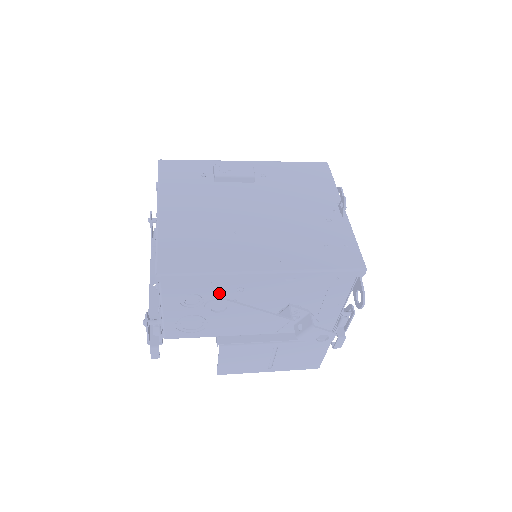
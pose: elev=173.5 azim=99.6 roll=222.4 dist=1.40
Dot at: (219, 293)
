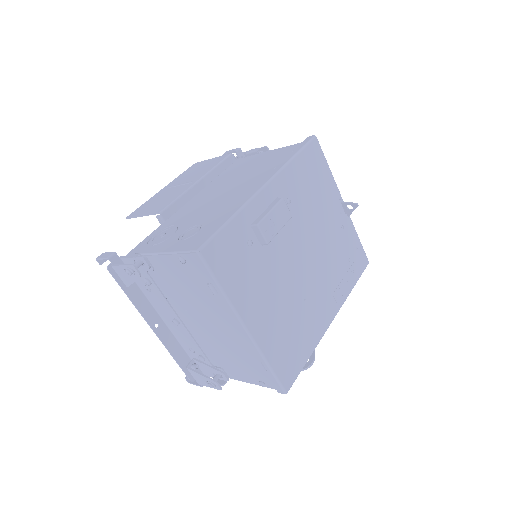
Dot at: occluded
